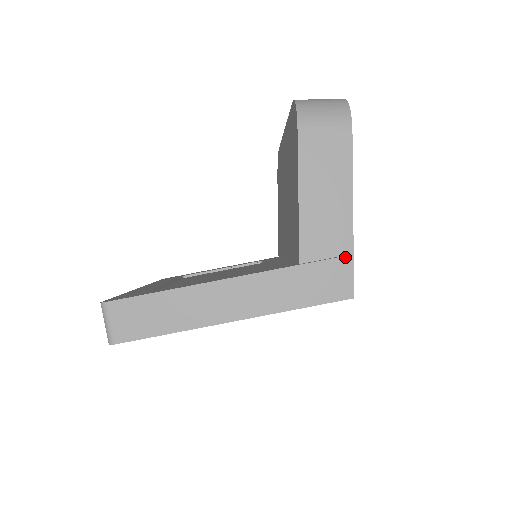
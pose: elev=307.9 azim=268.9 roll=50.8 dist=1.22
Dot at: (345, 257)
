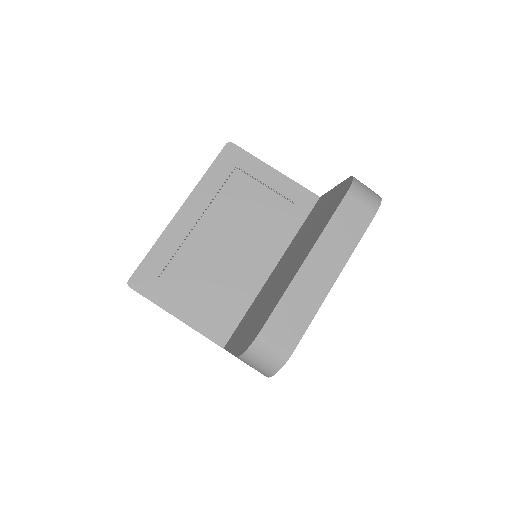
Dot at: occluded
